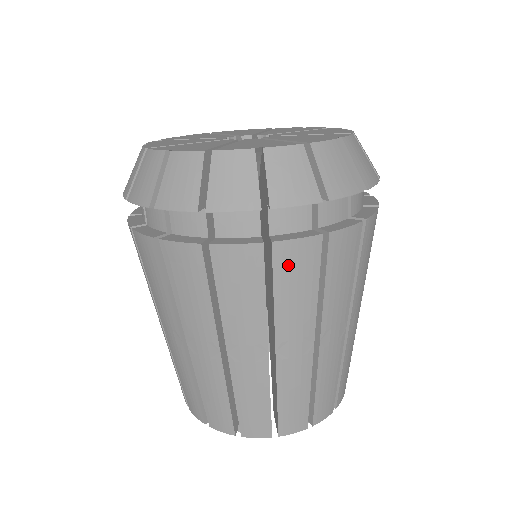
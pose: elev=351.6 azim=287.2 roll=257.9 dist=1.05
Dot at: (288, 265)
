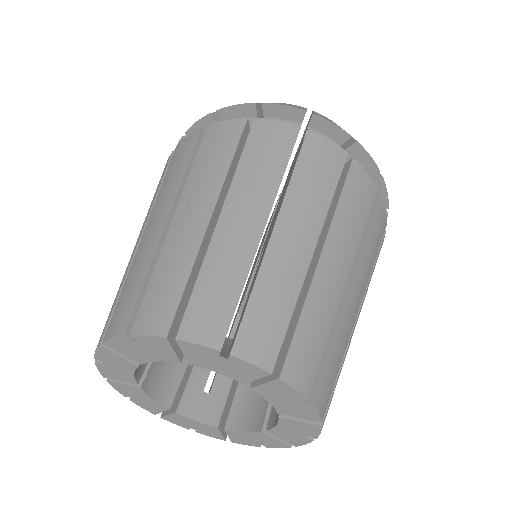
Dot at: (177, 156)
